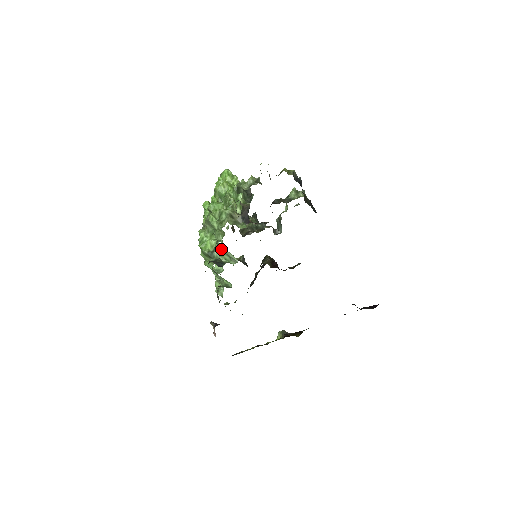
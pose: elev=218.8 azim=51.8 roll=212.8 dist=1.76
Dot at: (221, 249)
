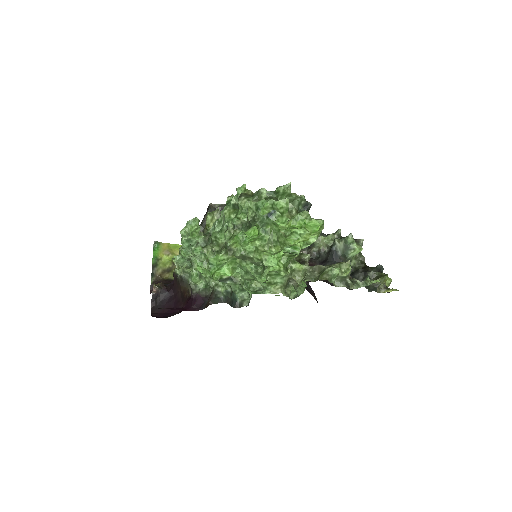
Dot at: (241, 284)
